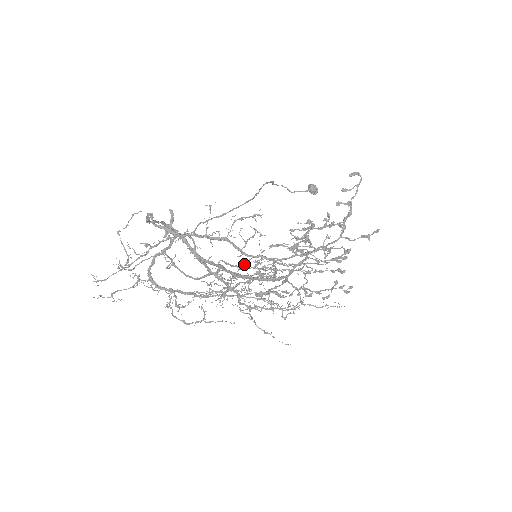
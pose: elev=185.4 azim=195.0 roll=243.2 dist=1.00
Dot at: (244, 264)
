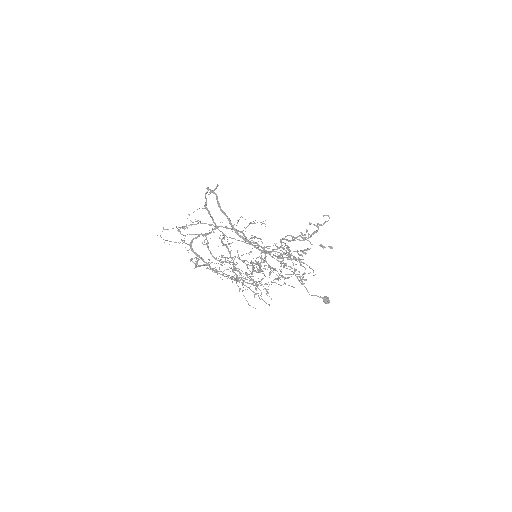
Dot at: (246, 253)
